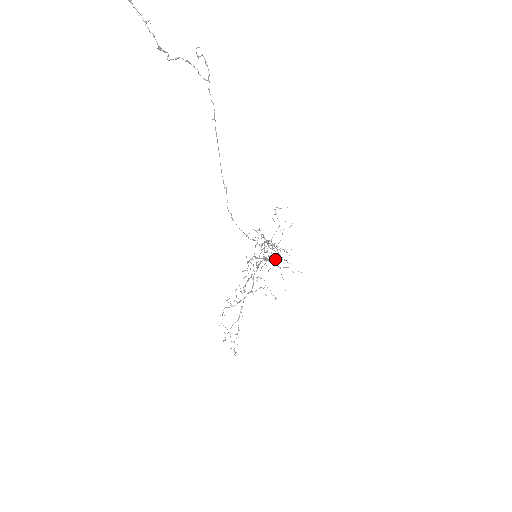
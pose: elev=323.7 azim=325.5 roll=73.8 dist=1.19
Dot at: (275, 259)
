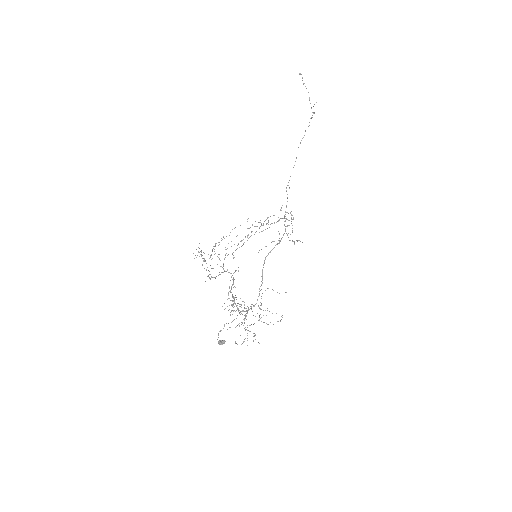
Dot at: occluded
